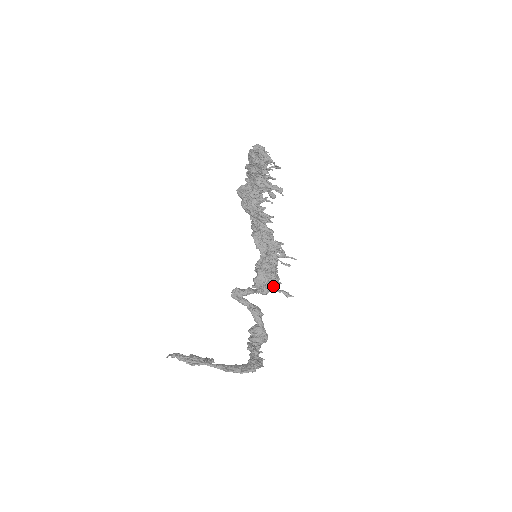
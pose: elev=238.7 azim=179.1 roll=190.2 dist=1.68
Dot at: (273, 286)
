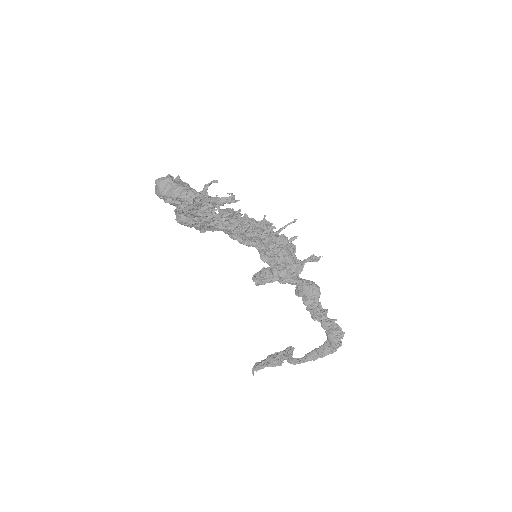
Dot at: (296, 265)
